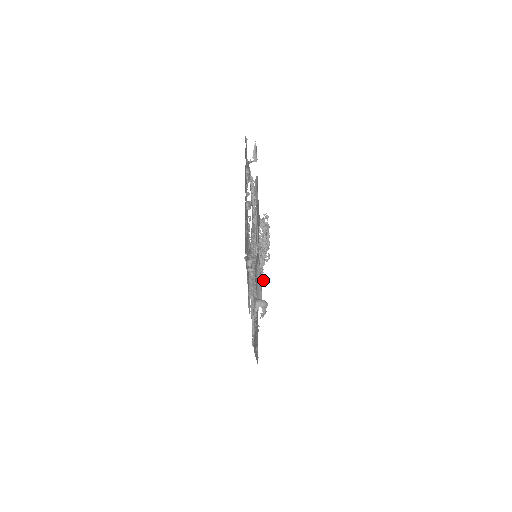
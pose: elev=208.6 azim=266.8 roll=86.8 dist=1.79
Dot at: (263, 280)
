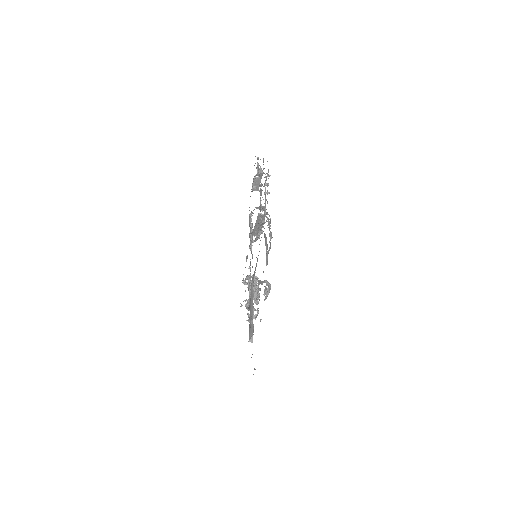
Dot at: occluded
